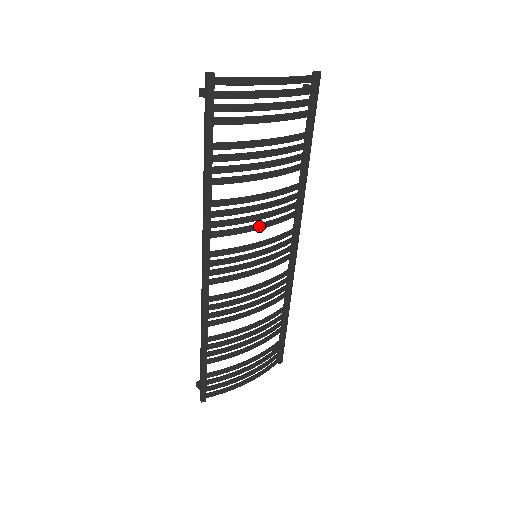
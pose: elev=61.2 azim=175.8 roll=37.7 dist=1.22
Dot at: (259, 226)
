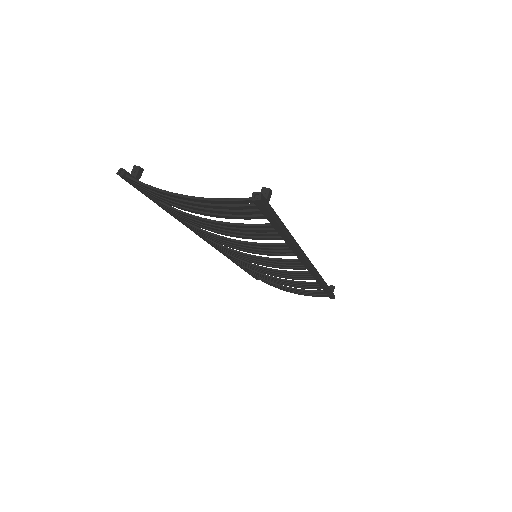
Dot at: (240, 250)
